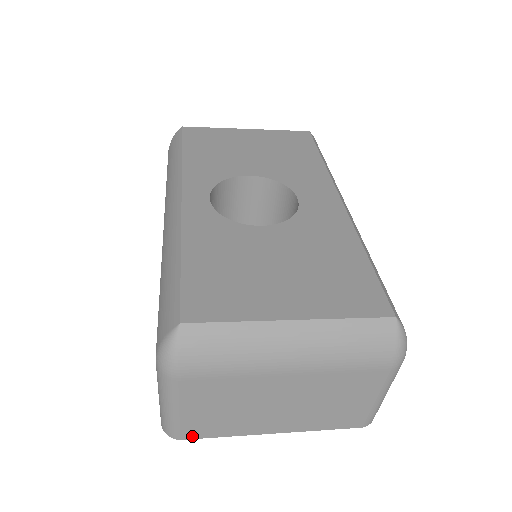
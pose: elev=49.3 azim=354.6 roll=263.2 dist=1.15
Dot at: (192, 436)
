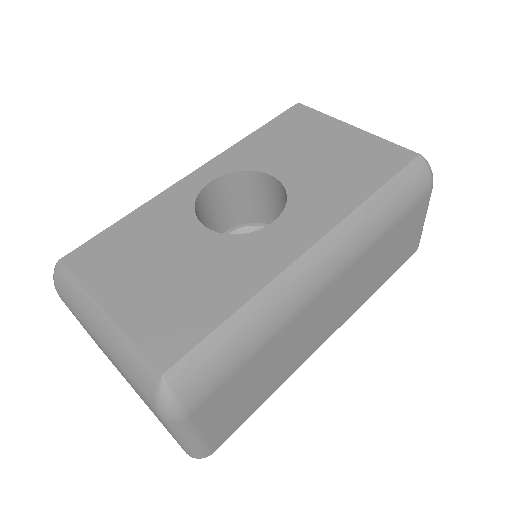
Dot at: occluded
